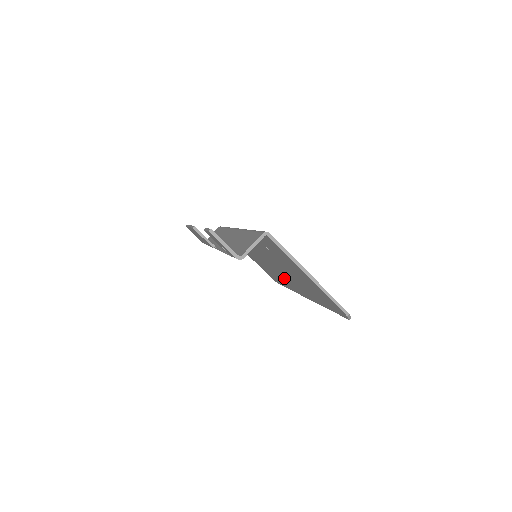
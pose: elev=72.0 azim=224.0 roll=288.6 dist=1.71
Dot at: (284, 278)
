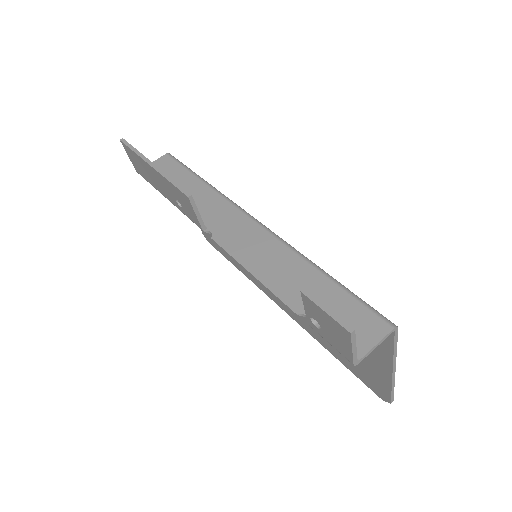
Dot at: occluded
